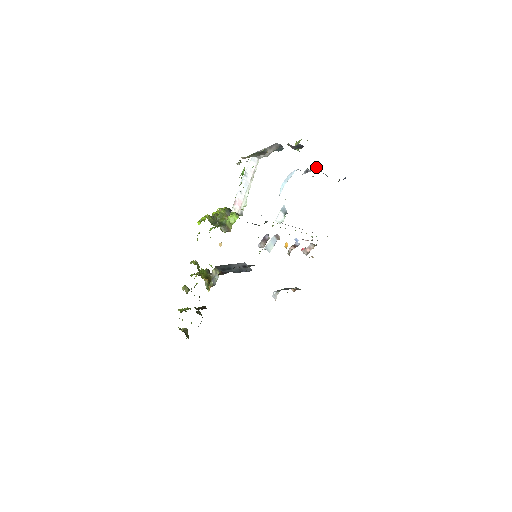
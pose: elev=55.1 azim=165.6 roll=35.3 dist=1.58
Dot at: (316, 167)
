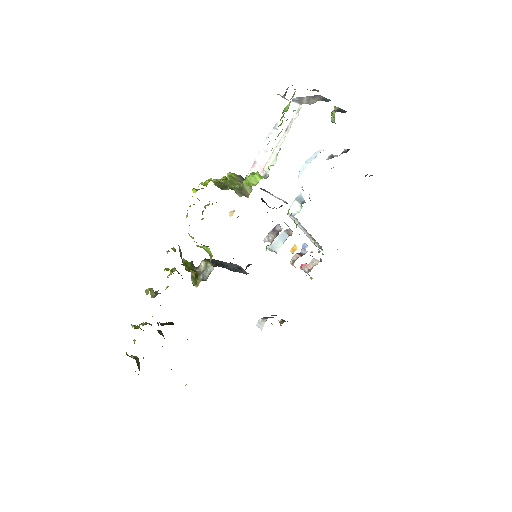
Dot at: (347, 149)
